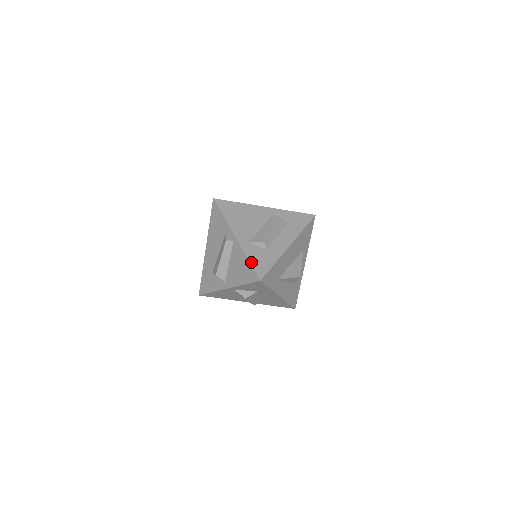
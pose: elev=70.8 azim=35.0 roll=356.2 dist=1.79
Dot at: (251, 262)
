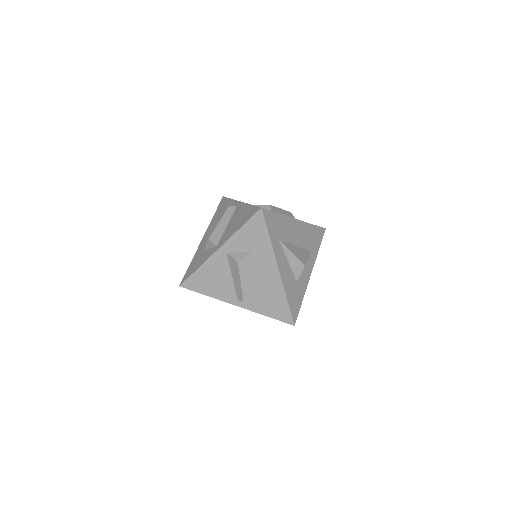
Dot at: (253, 205)
